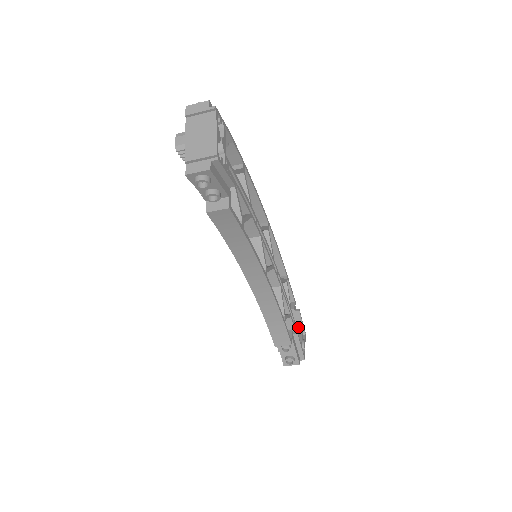
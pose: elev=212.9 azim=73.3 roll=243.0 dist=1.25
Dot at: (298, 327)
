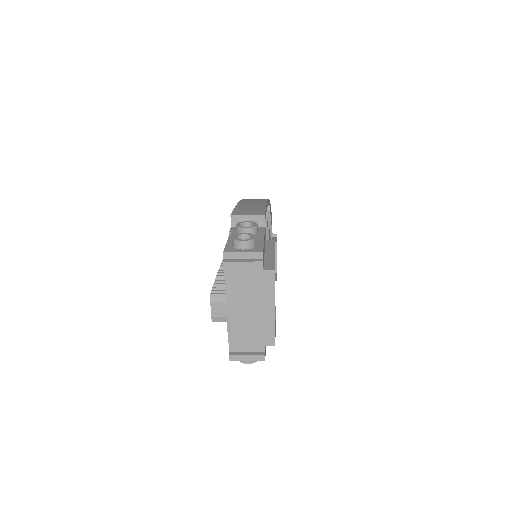
Dot at: occluded
